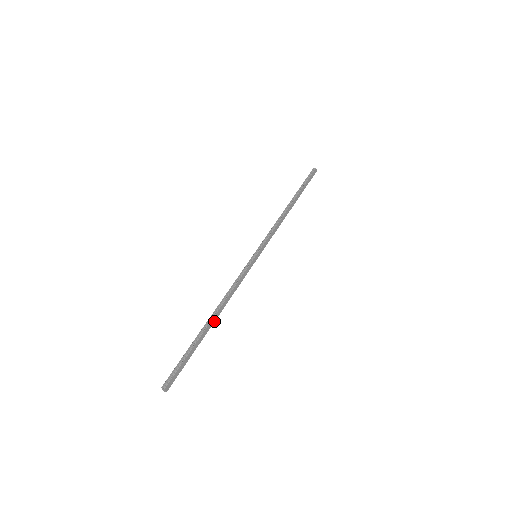
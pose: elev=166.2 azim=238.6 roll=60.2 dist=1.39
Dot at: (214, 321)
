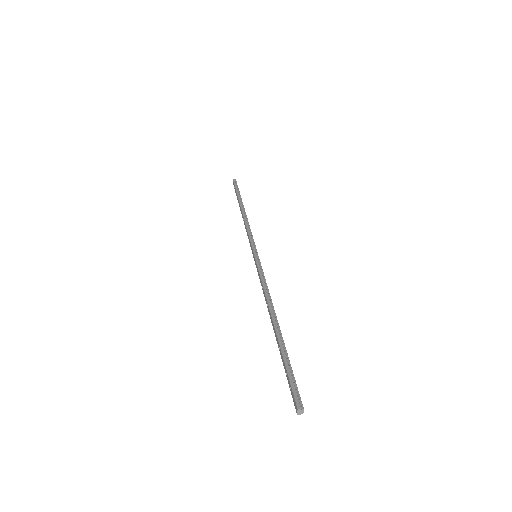
Dot at: (277, 324)
